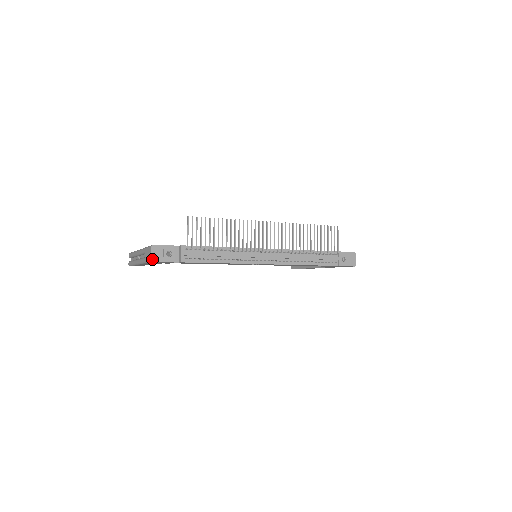
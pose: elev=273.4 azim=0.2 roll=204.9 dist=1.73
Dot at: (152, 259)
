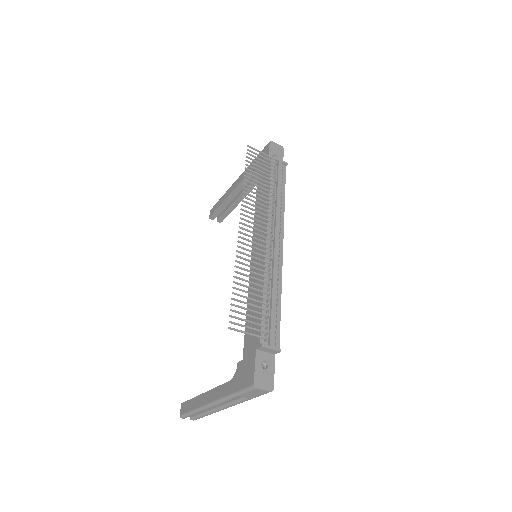
Dot at: (270, 390)
